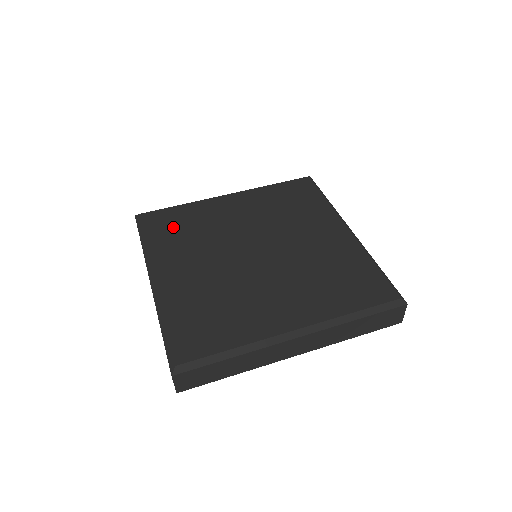
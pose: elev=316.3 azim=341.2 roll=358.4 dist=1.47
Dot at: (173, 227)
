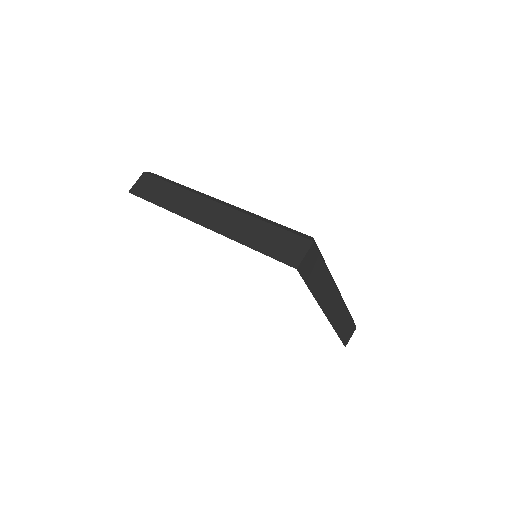
Dot at: occluded
